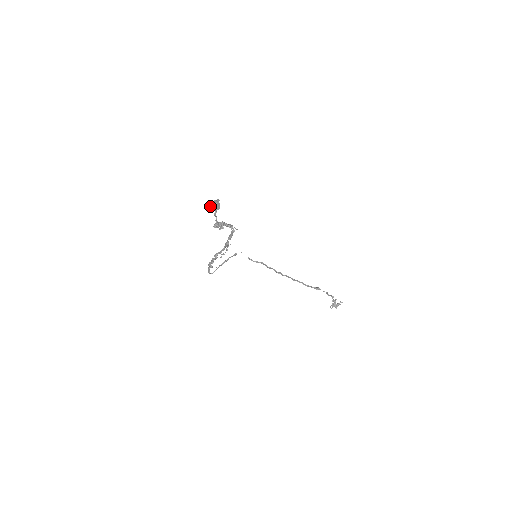
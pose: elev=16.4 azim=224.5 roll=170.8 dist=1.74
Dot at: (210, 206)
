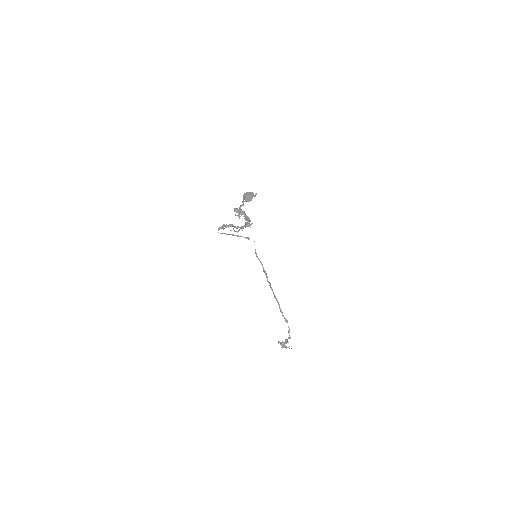
Dot at: (245, 193)
